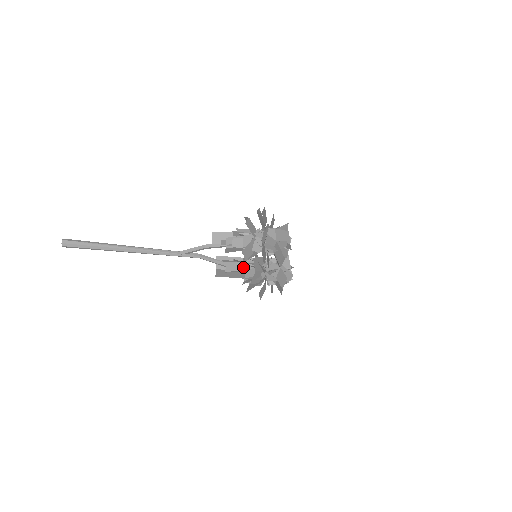
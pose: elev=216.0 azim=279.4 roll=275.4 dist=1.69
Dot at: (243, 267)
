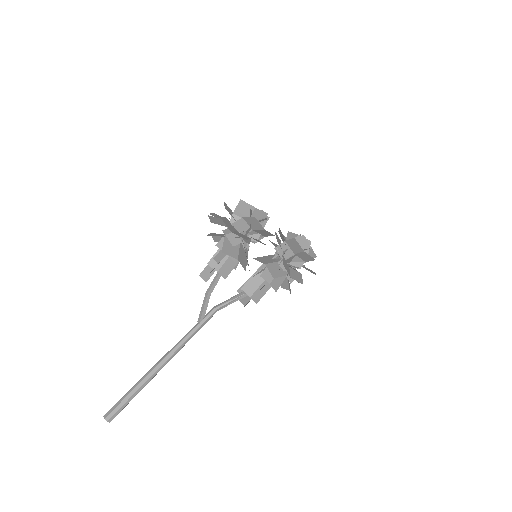
Dot at: (260, 278)
